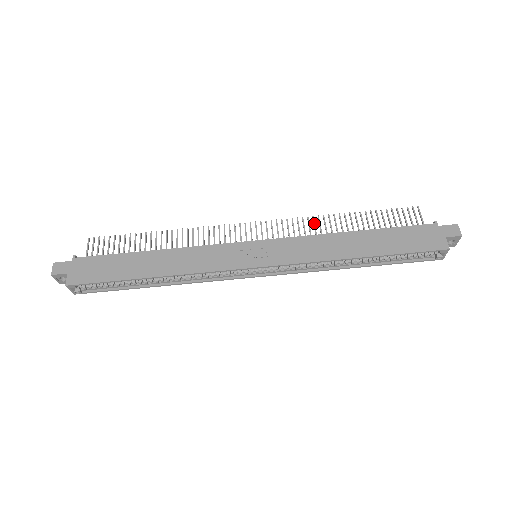
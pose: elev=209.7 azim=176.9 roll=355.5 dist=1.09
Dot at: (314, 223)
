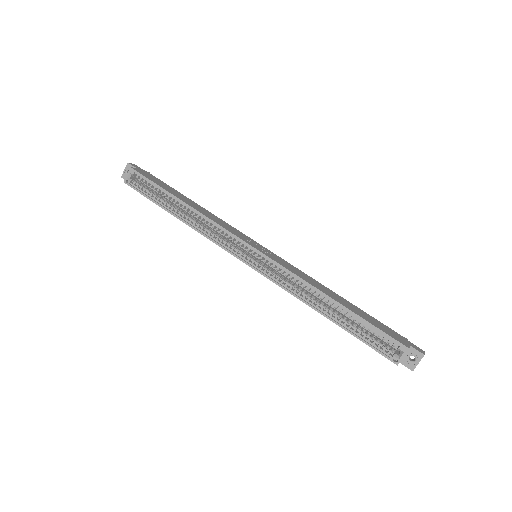
Dot at: occluded
